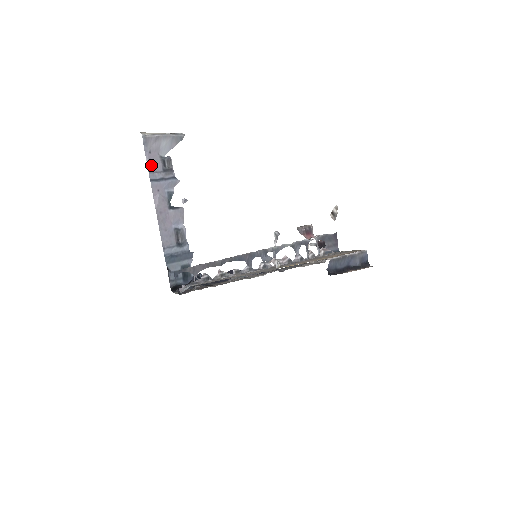
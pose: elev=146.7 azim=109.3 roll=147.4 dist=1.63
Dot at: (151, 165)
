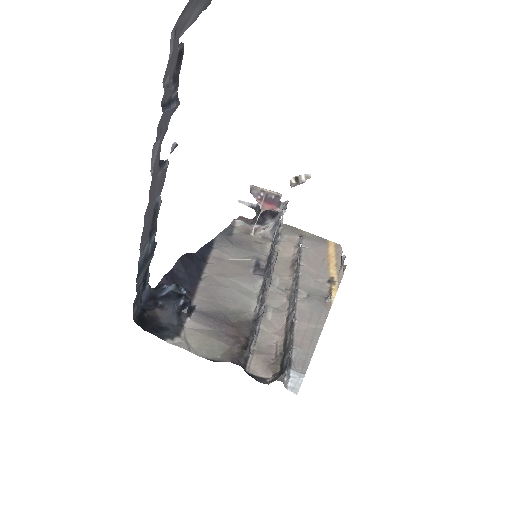
Dot at: (168, 67)
